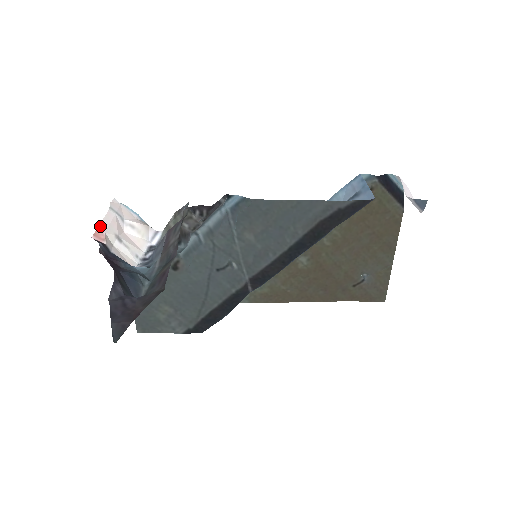
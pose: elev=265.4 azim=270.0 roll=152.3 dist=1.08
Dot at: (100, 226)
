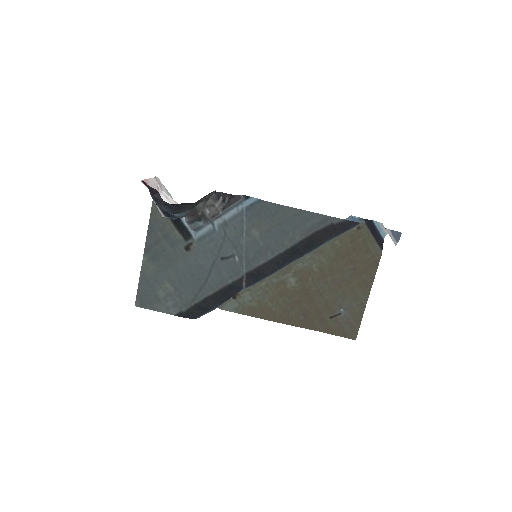
Dot at: (147, 180)
